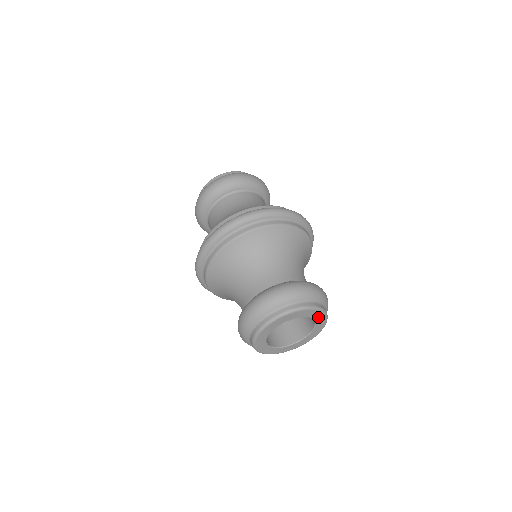
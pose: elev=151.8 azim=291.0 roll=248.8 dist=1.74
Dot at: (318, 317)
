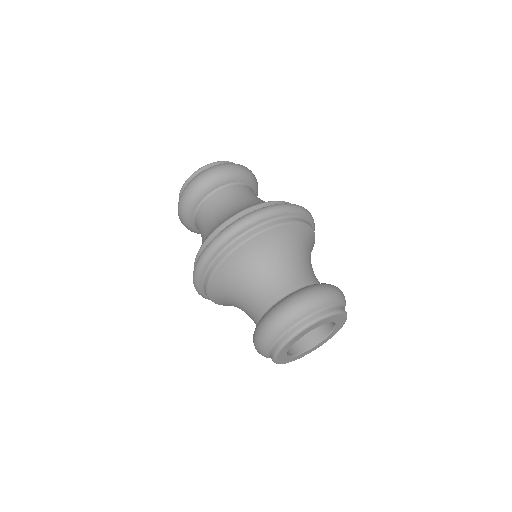
Dot at: (340, 321)
